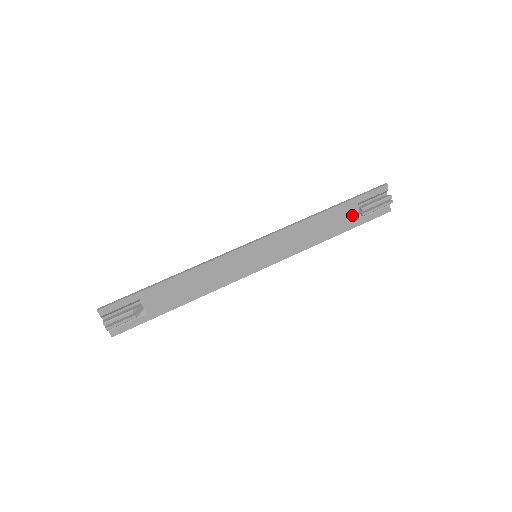
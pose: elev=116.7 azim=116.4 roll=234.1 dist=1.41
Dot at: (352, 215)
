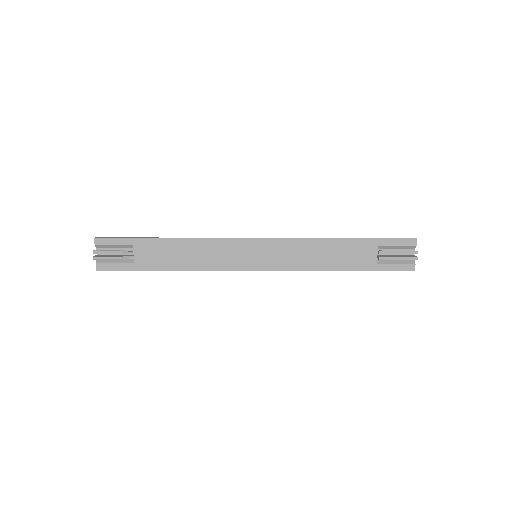
Dot at: (368, 256)
